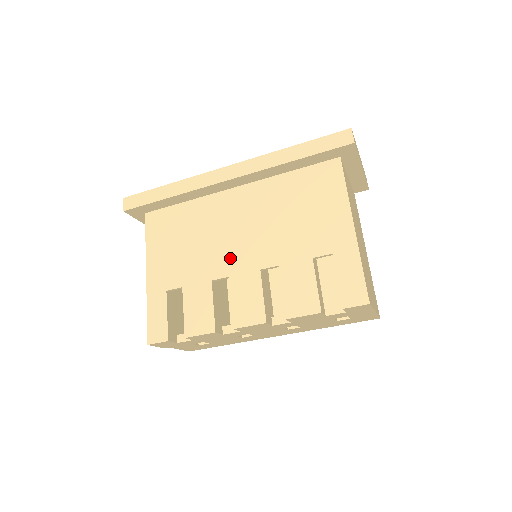
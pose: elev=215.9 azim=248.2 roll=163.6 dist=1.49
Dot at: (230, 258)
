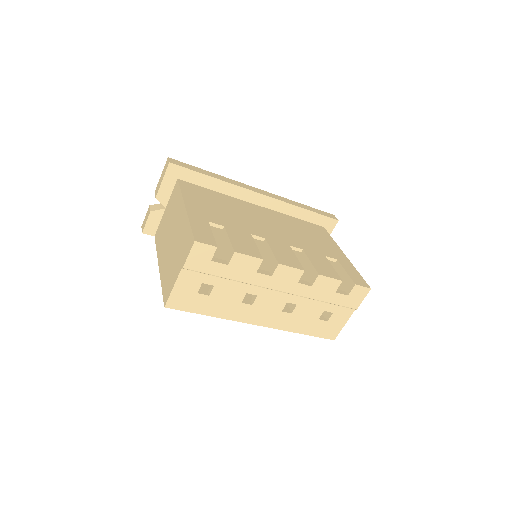
Dot at: (263, 231)
